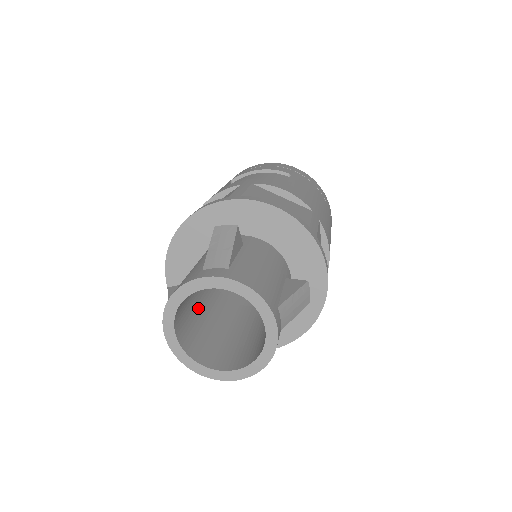
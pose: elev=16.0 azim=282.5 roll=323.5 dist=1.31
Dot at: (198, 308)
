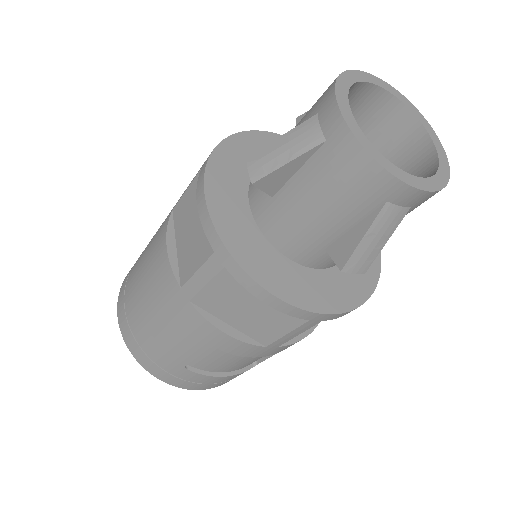
Dot at: occluded
